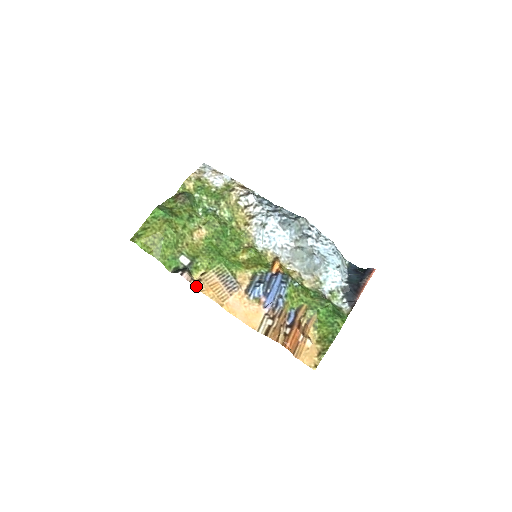
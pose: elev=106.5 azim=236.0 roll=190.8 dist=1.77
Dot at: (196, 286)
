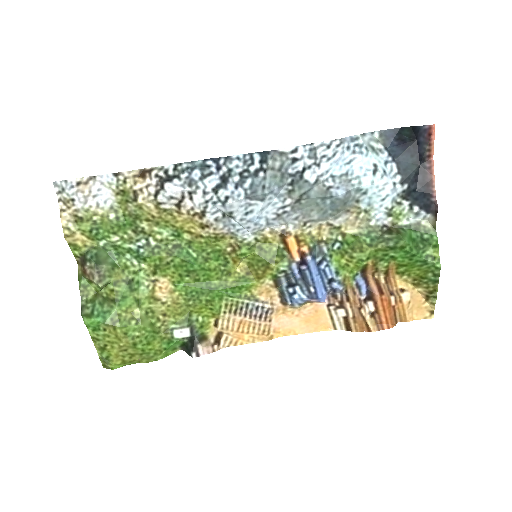
Dot at: (224, 345)
